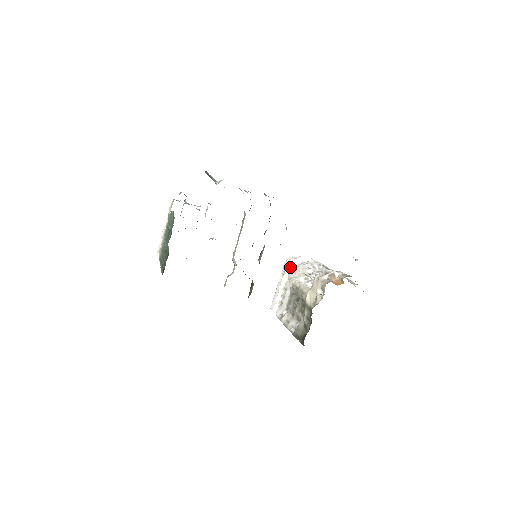
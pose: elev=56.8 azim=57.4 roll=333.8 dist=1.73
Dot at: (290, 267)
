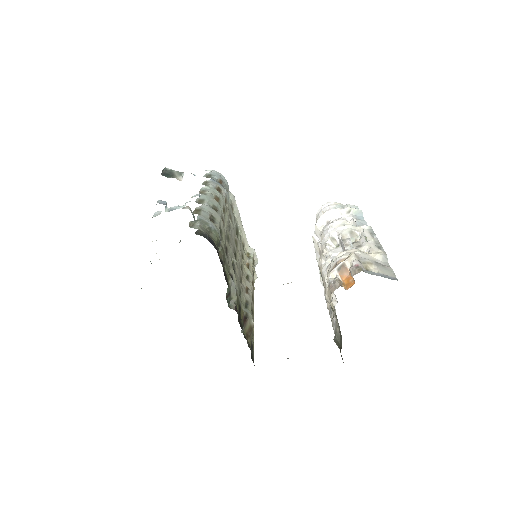
Dot at: (316, 232)
